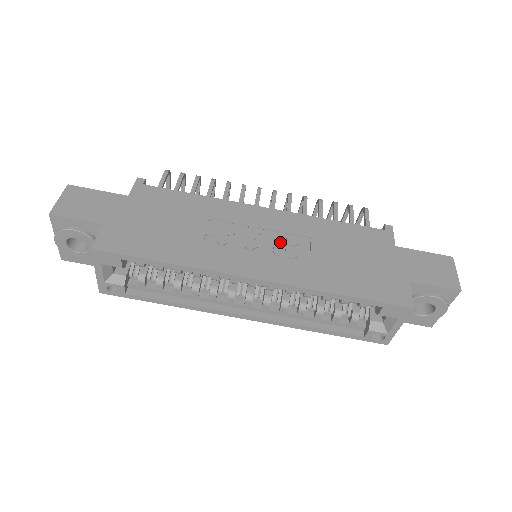
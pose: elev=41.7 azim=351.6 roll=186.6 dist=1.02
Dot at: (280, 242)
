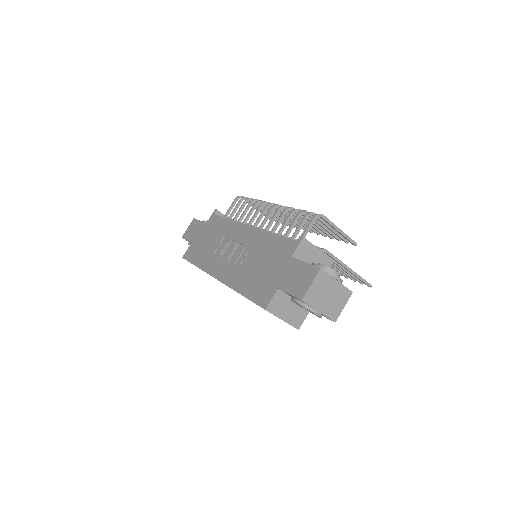
Dot at: (239, 253)
